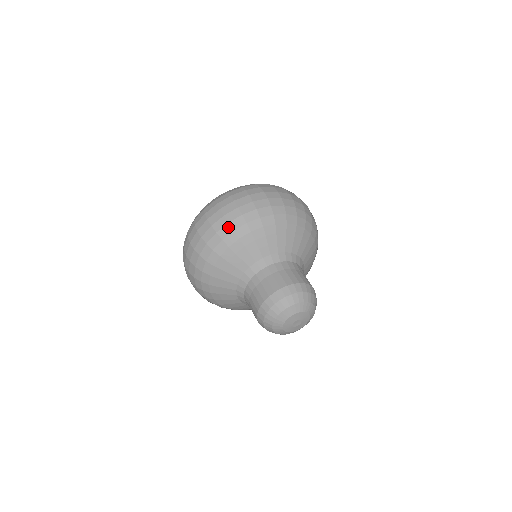
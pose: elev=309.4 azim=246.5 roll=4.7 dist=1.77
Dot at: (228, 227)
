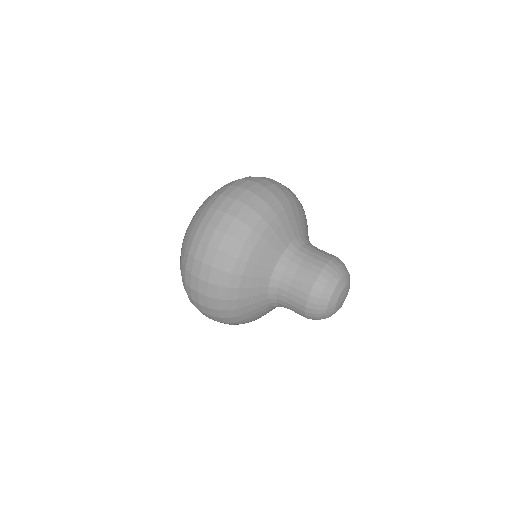
Dot at: (264, 204)
